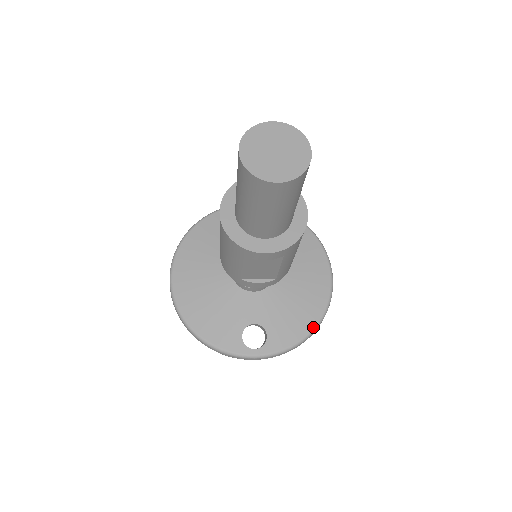
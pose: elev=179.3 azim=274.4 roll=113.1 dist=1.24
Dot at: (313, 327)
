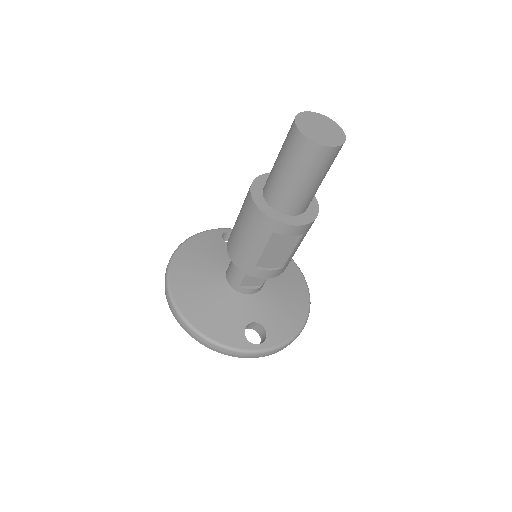
Dot at: (302, 324)
